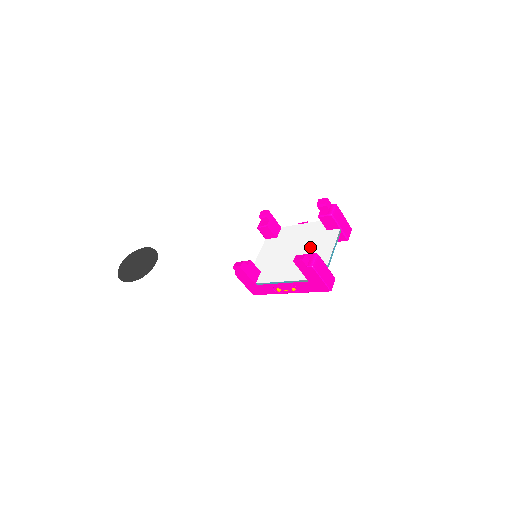
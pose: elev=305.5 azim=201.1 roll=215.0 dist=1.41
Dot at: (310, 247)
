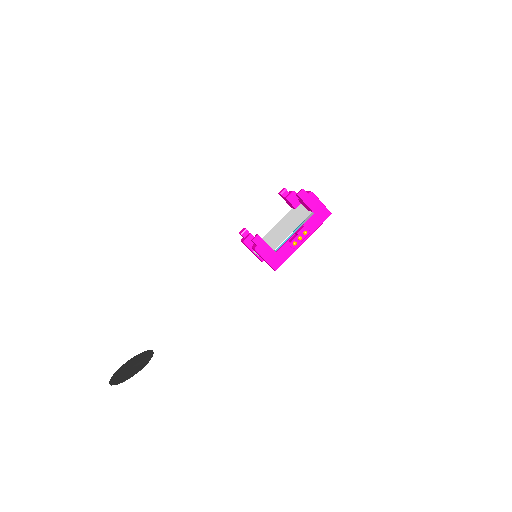
Dot at: (294, 216)
